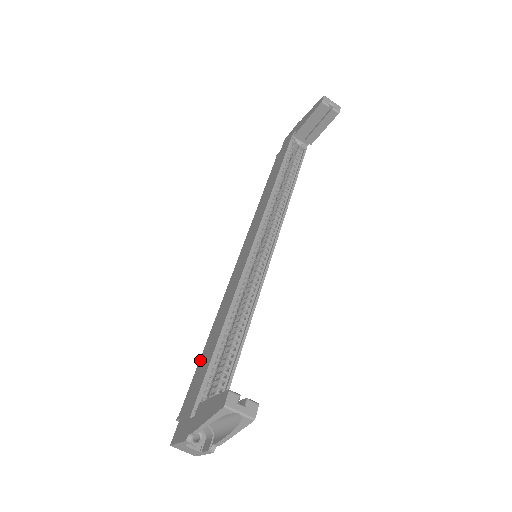
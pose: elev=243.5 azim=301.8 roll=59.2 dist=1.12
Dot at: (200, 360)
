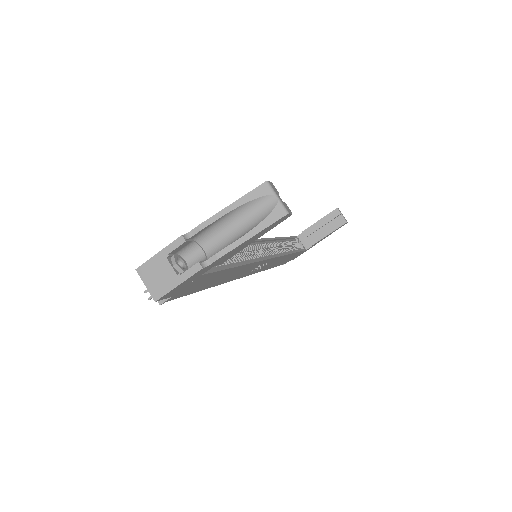
Dot at: occluded
